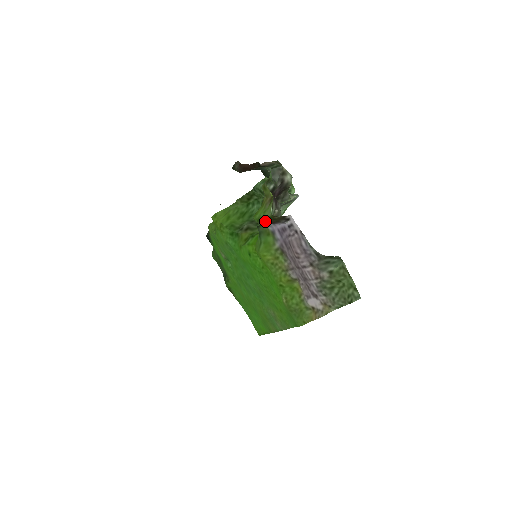
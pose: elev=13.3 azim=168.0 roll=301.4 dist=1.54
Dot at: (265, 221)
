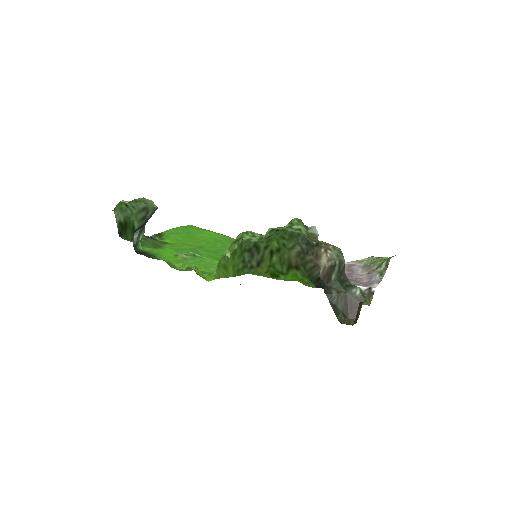
Dot at: occluded
